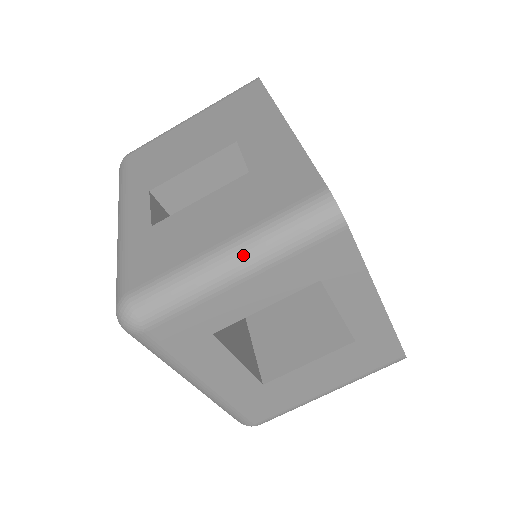
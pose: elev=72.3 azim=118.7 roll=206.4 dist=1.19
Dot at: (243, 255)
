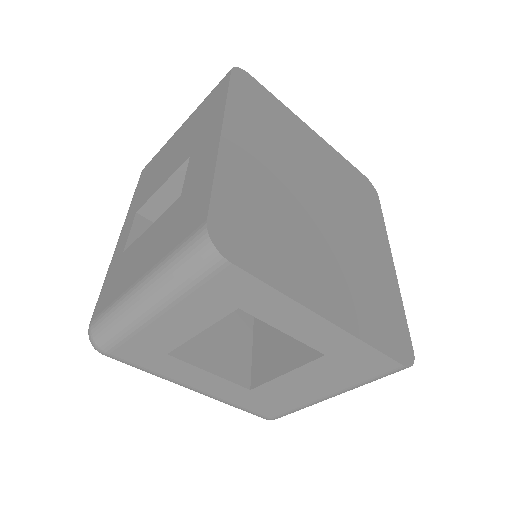
Dot at: (151, 293)
